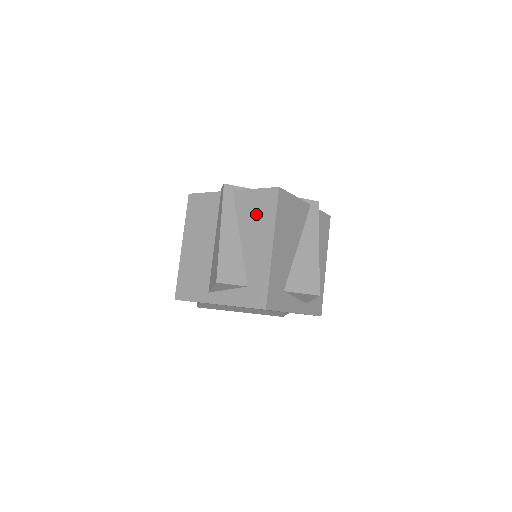
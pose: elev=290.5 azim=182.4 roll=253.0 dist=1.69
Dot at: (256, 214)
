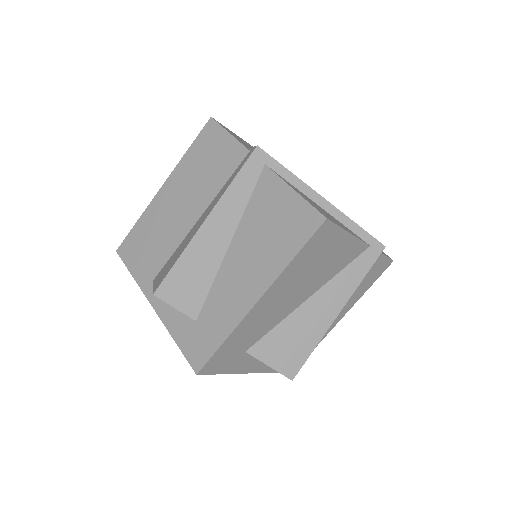
Dot at: (270, 230)
